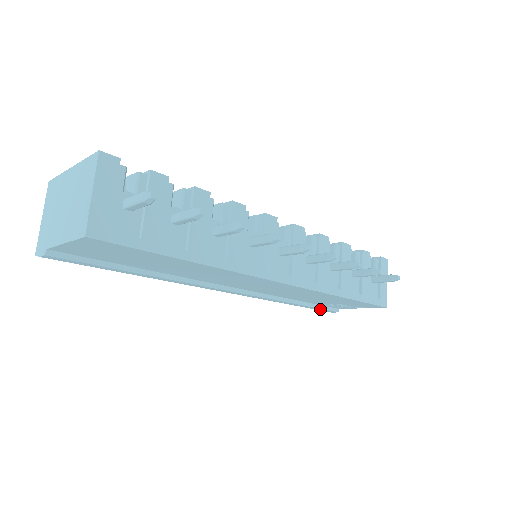
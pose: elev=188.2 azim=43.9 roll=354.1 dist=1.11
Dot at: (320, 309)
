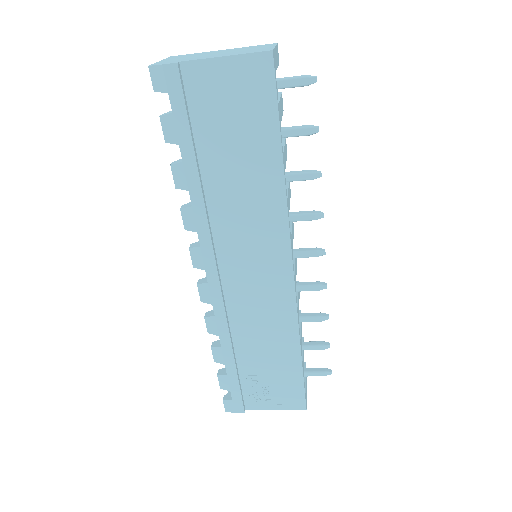
Dot at: (237, 392)
